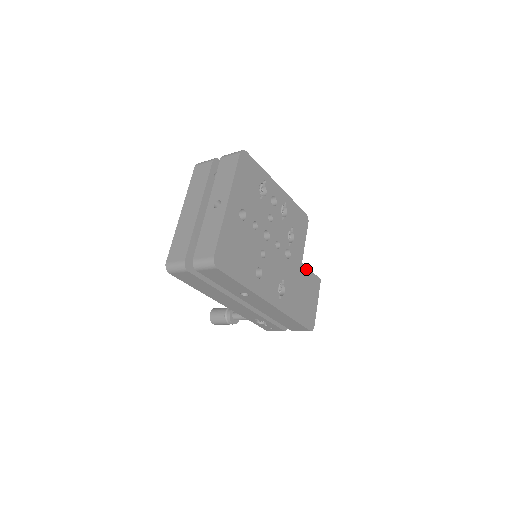
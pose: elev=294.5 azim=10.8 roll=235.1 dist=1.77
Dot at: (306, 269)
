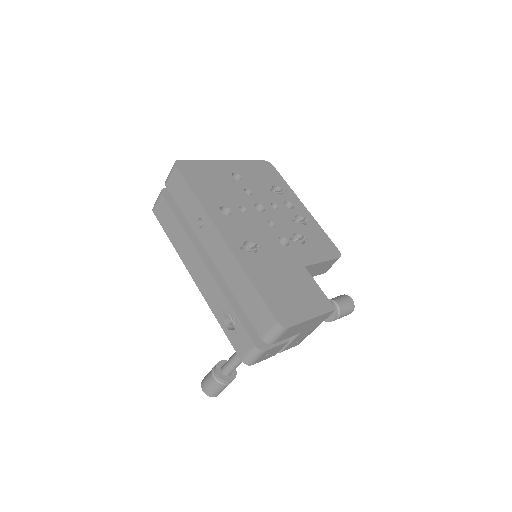
Dot at: (310, 277)
